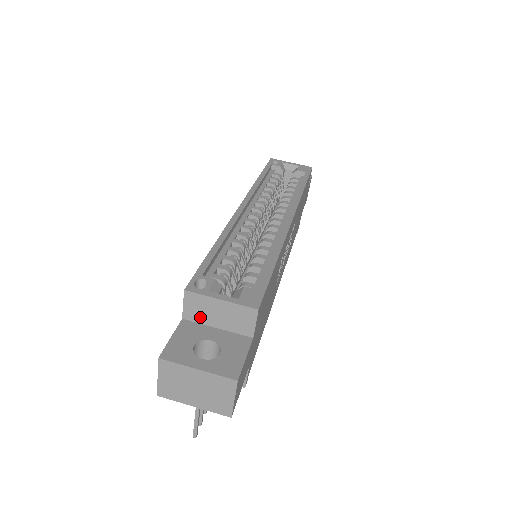
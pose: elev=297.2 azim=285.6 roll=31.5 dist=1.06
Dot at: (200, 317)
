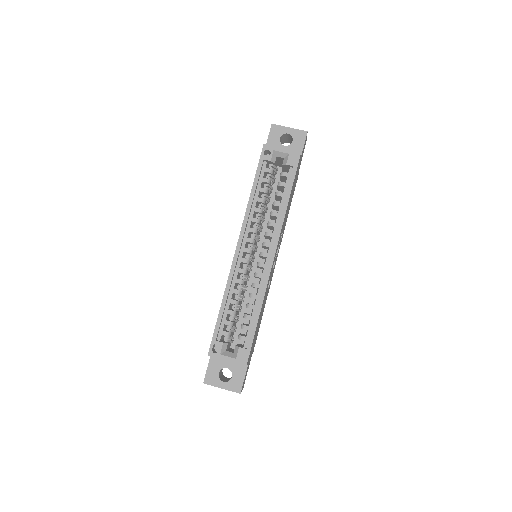
Dot at: occluded
